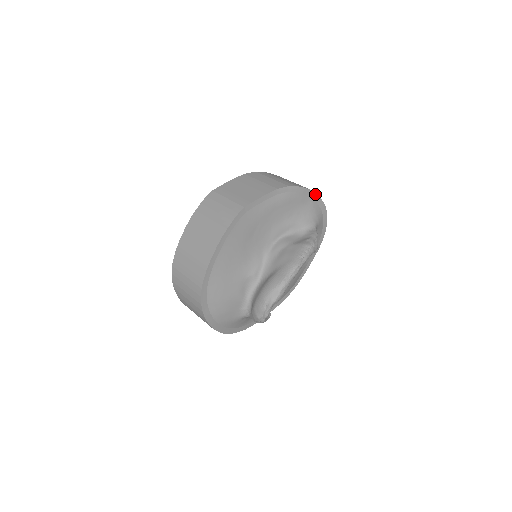
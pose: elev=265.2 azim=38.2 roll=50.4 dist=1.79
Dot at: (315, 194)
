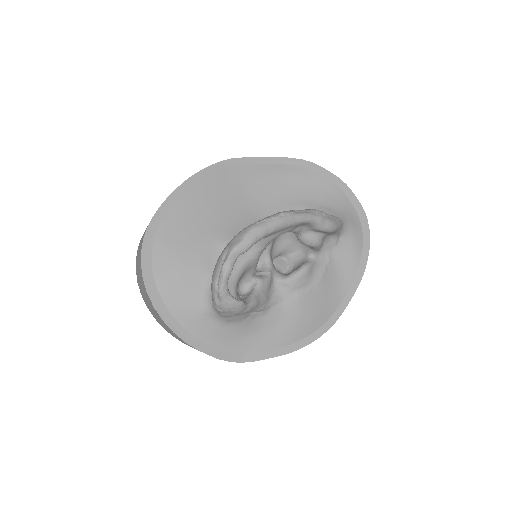
Dot at: (346, 186)
